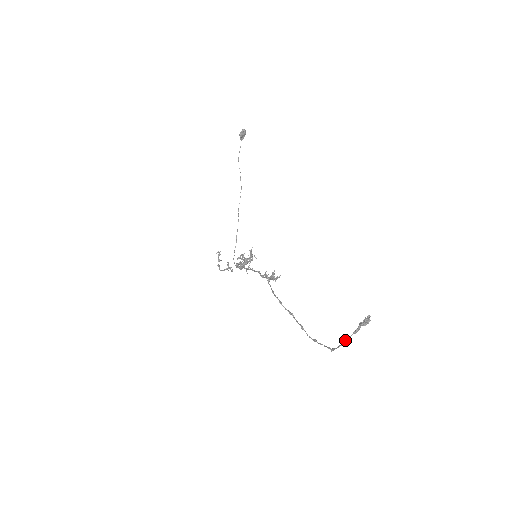
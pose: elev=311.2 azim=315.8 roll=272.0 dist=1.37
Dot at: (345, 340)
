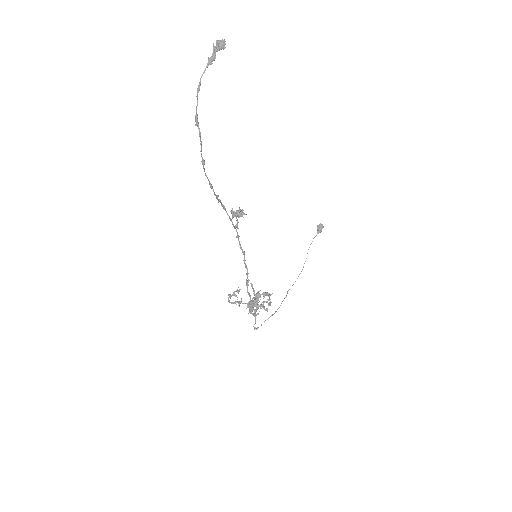
Dot at: occluded
